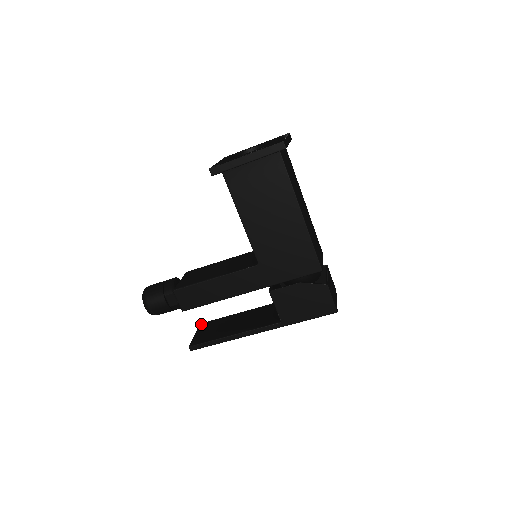
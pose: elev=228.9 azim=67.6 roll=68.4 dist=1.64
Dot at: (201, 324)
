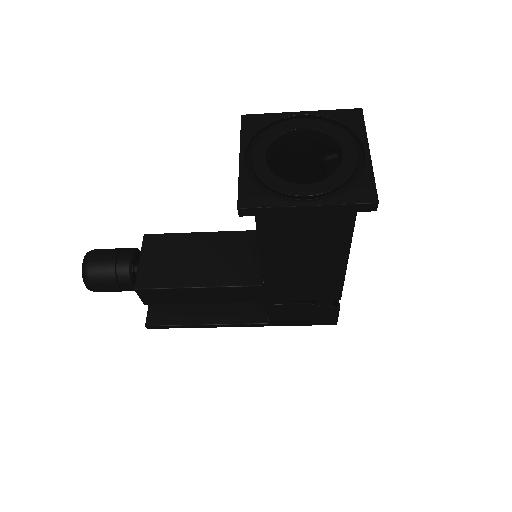
Dot at: occluded
